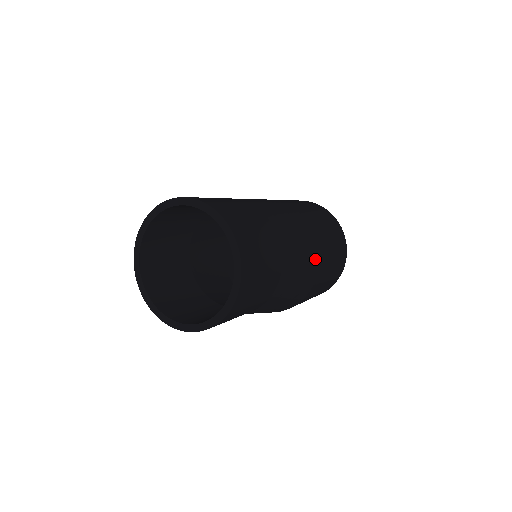
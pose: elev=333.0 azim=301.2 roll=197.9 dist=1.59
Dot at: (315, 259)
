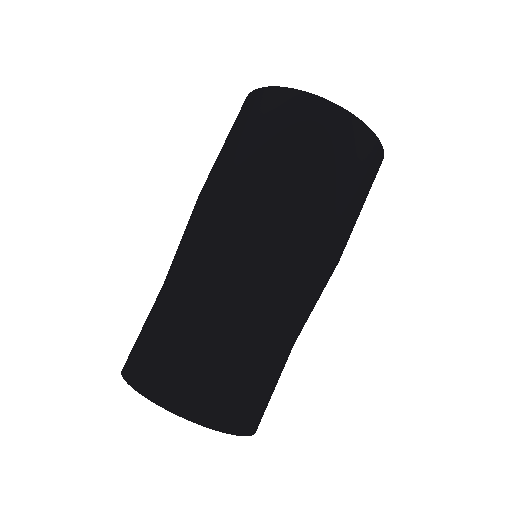
Dot at: (334, 269)
